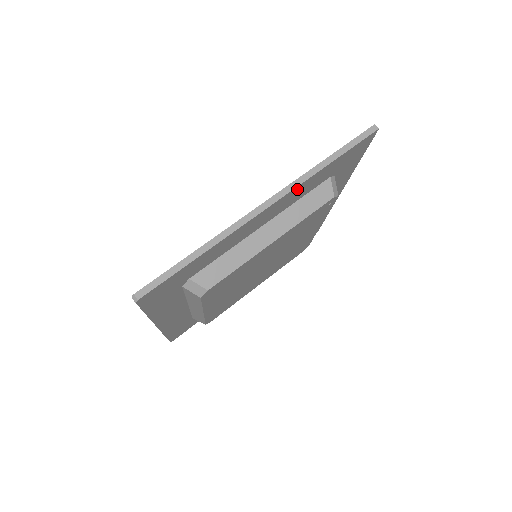
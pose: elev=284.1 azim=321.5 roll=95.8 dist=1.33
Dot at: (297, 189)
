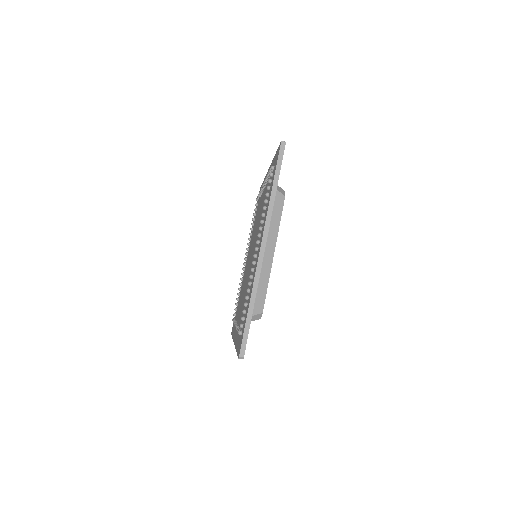
Dot at: occluded
